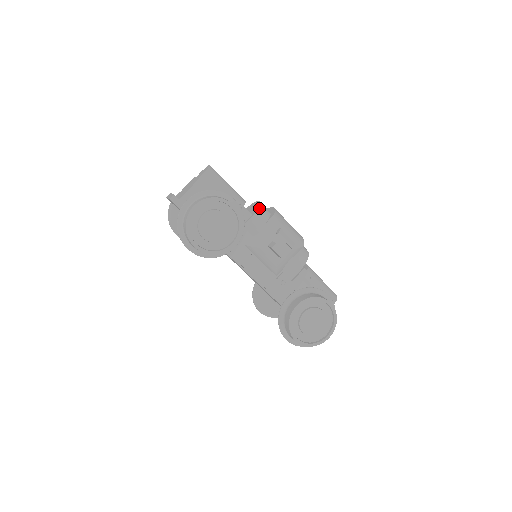
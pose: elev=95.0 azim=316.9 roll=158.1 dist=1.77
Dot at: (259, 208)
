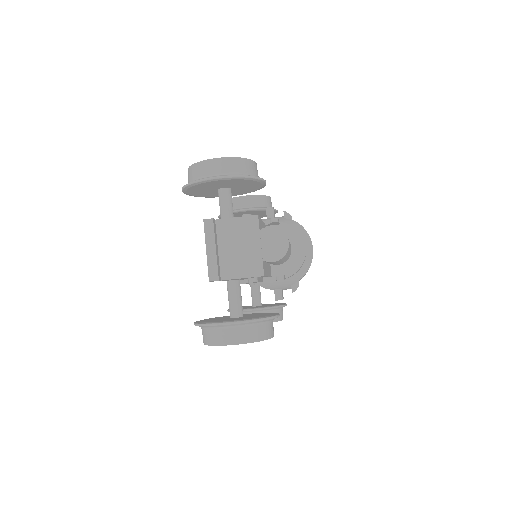
Dot at: occluded
